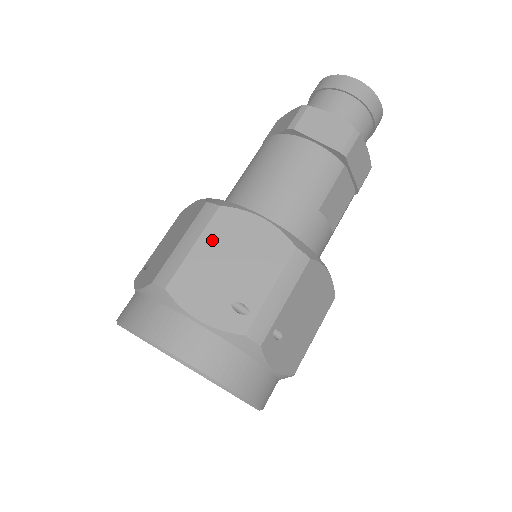
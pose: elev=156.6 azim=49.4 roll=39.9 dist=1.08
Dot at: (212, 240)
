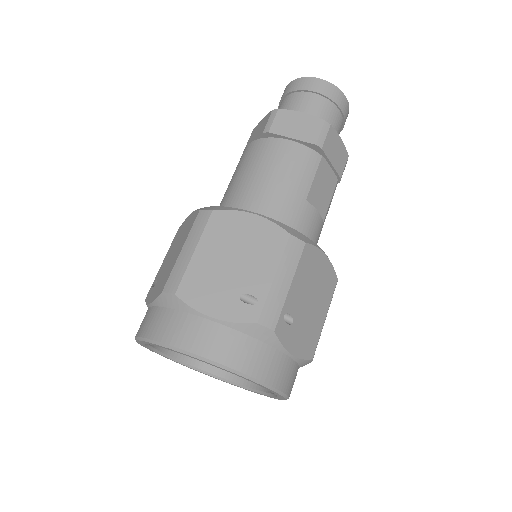
Dot at: (211, 242)
